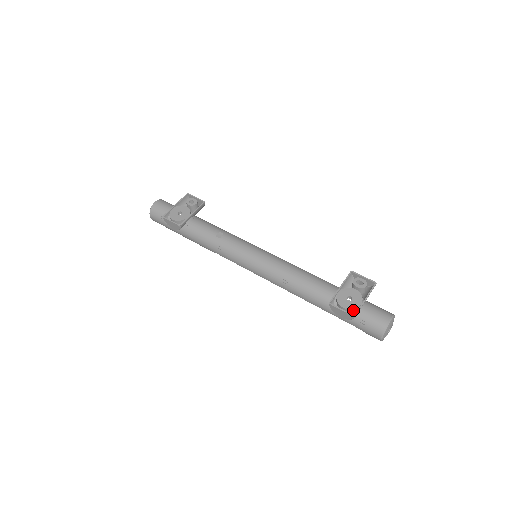
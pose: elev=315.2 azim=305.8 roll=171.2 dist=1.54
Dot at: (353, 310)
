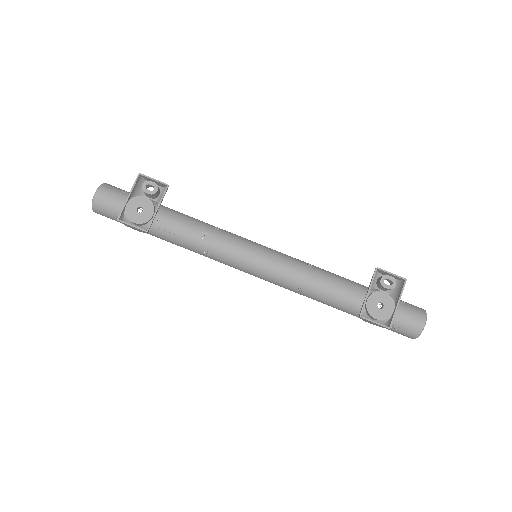
Dot at: (386, 319)
